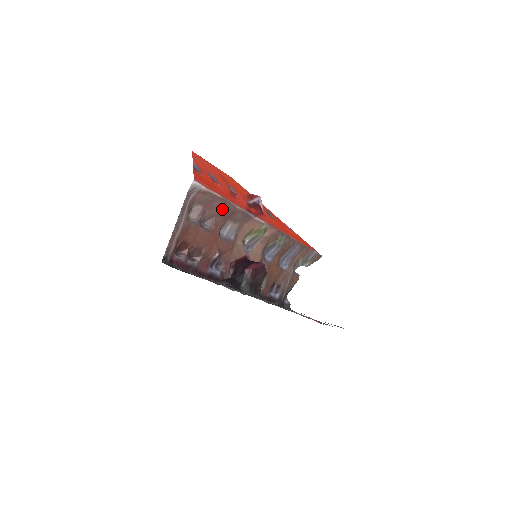
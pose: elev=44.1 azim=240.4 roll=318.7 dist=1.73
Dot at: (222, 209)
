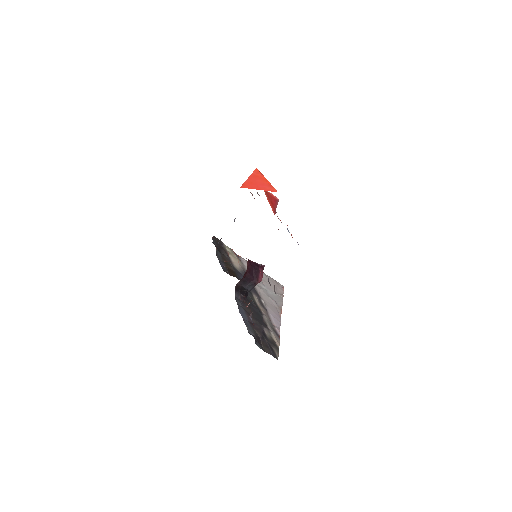
Dot at: occluded
